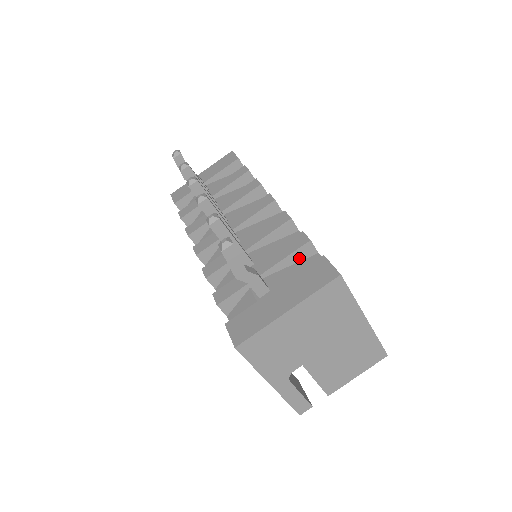
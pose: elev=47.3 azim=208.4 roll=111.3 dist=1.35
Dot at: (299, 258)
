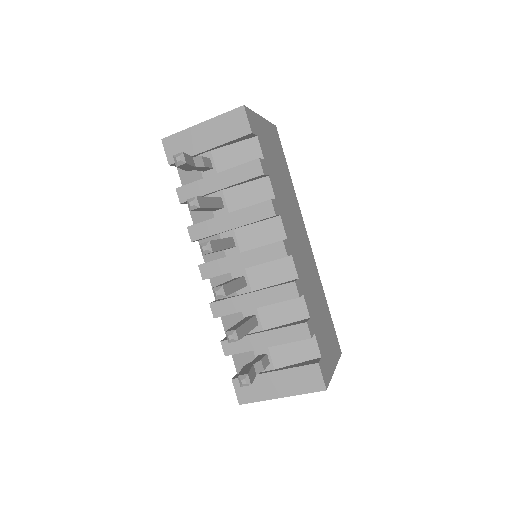
Dot at: occluded
